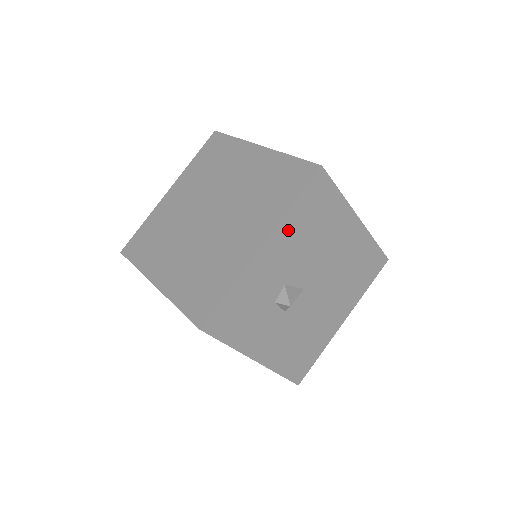
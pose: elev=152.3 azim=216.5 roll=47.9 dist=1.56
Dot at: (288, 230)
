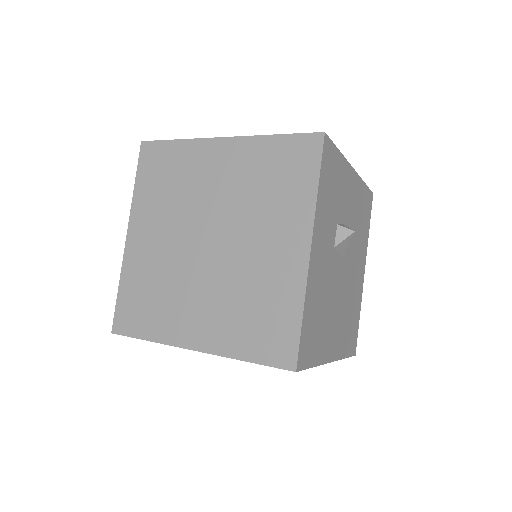
Dot at: (358, 192)
